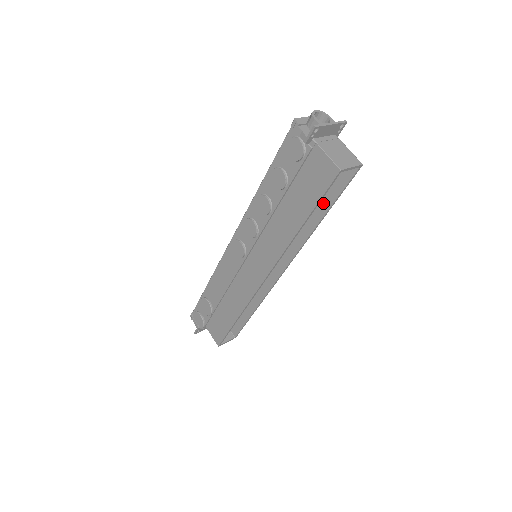
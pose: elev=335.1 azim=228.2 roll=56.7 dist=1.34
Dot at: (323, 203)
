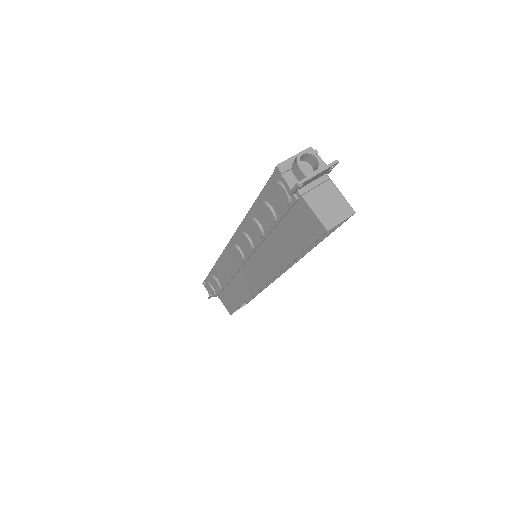
Dot at: occluded
